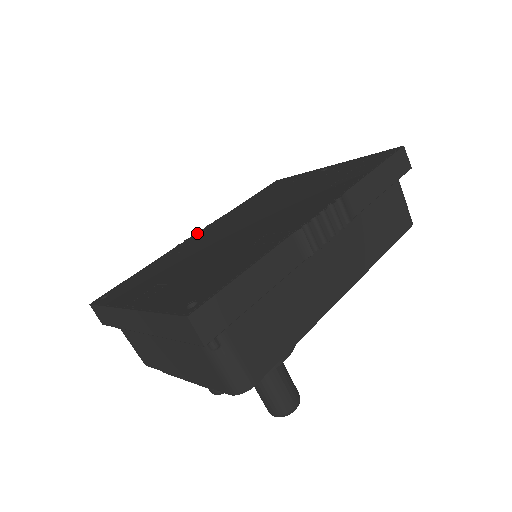
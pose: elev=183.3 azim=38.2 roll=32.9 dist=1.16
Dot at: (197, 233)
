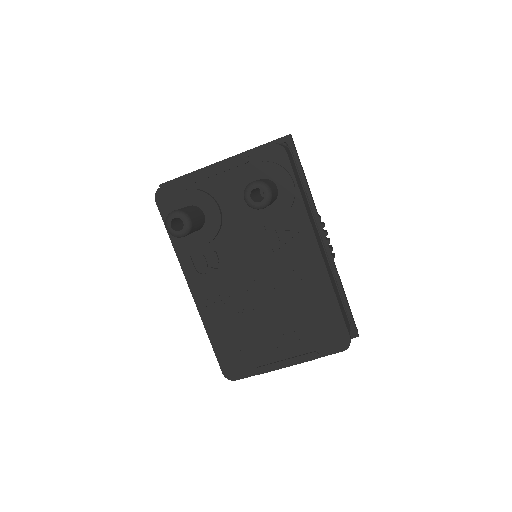
Dot at: occluded
